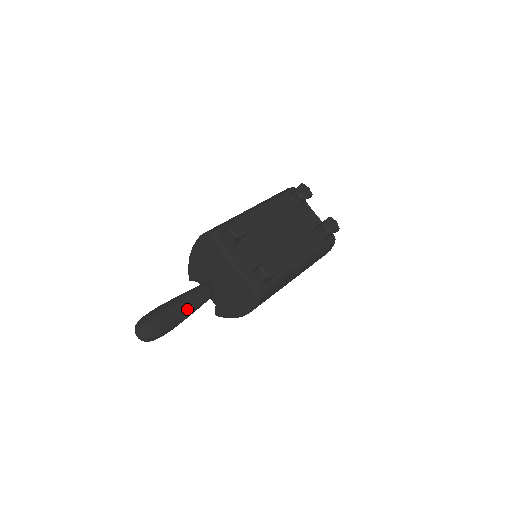
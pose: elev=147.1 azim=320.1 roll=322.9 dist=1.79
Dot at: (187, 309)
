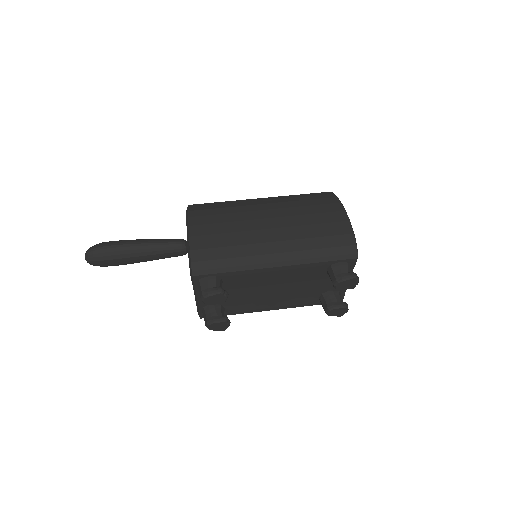
Dot at: (146, 261)
